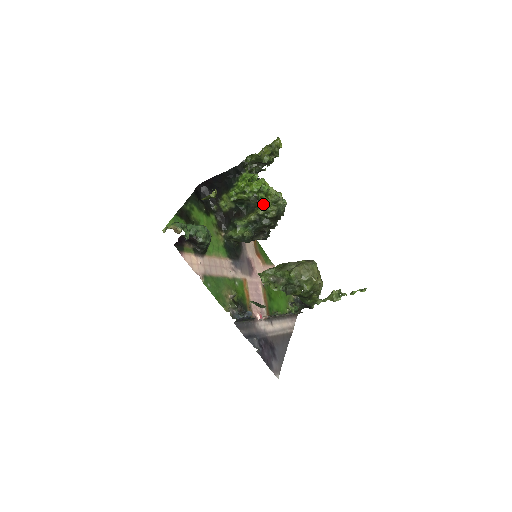
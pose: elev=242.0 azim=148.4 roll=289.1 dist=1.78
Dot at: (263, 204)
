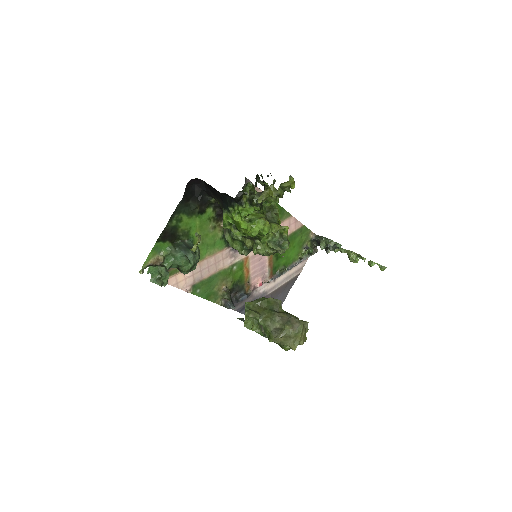
Dot at: (259, 247)
